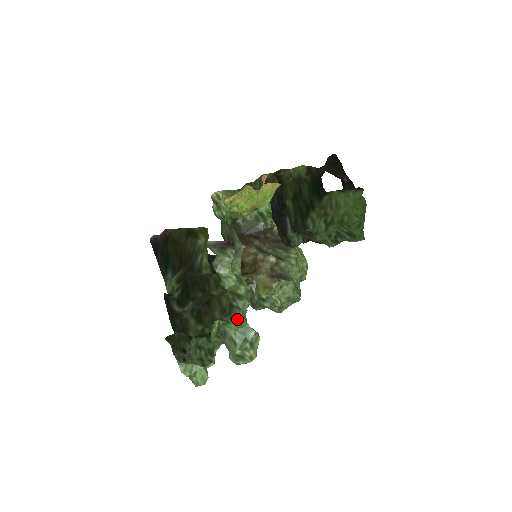
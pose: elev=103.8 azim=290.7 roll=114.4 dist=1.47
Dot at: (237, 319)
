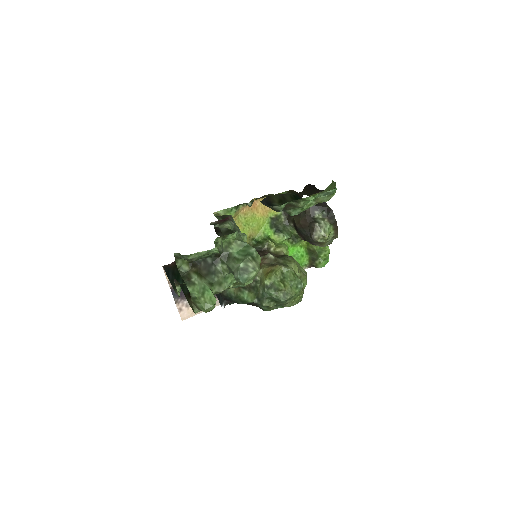
Dot at: (238, 239)
